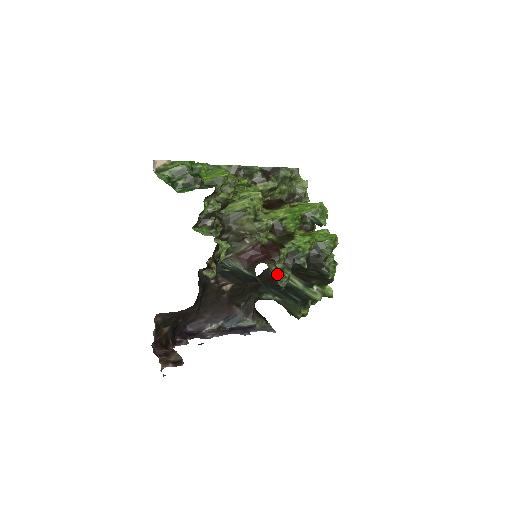
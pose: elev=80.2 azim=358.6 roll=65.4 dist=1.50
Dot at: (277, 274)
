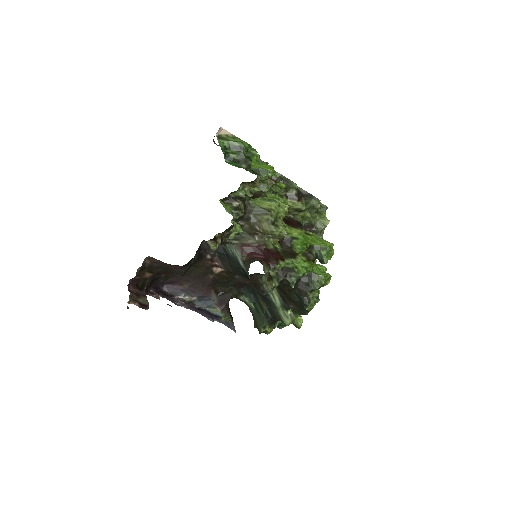
Dot at: (267, 278)
